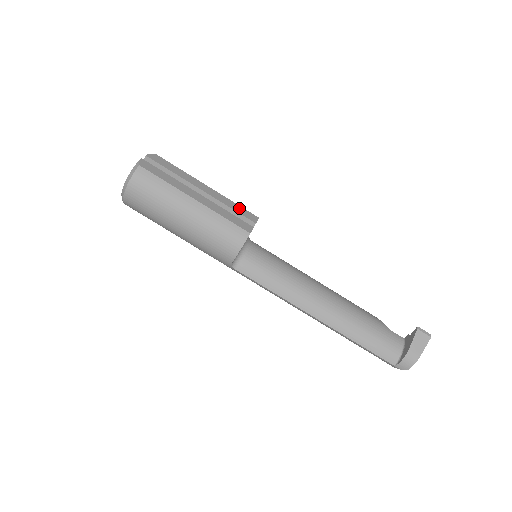
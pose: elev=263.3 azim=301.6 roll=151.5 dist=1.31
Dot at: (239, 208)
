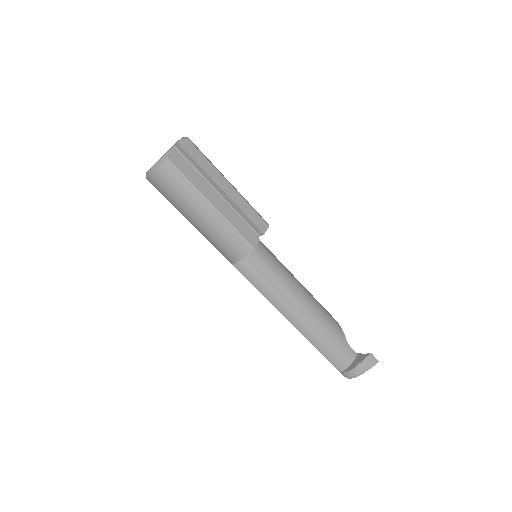
Dot at: (253, 214)
